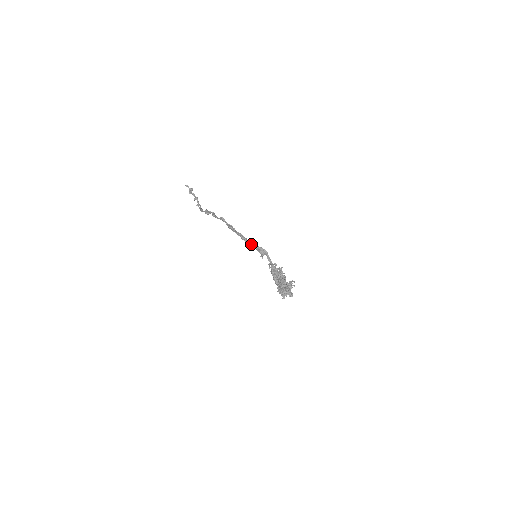
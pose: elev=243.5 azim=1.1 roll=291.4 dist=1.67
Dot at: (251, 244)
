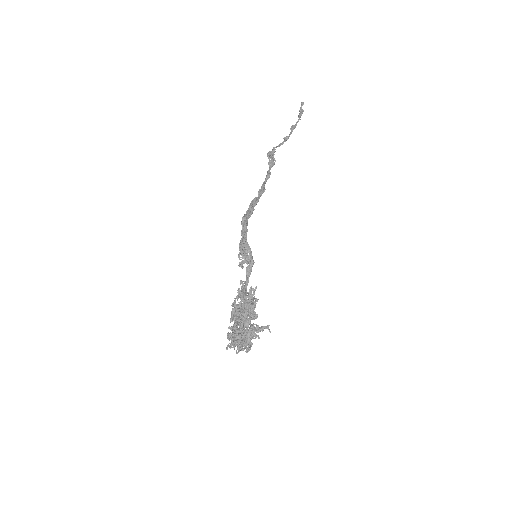
Dot at: (242, 237)
